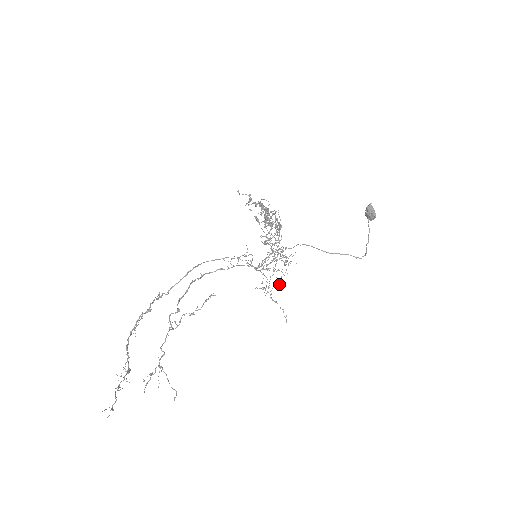
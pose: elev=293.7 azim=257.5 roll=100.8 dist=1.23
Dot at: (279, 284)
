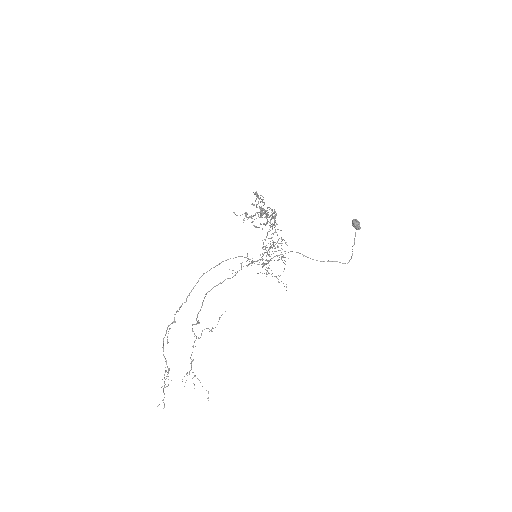
Dot at: (278, 281)
